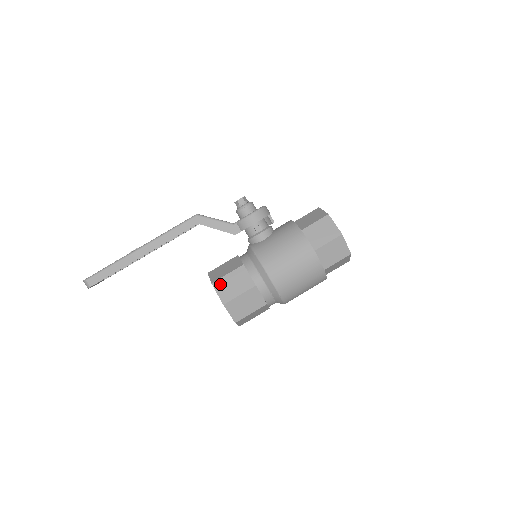
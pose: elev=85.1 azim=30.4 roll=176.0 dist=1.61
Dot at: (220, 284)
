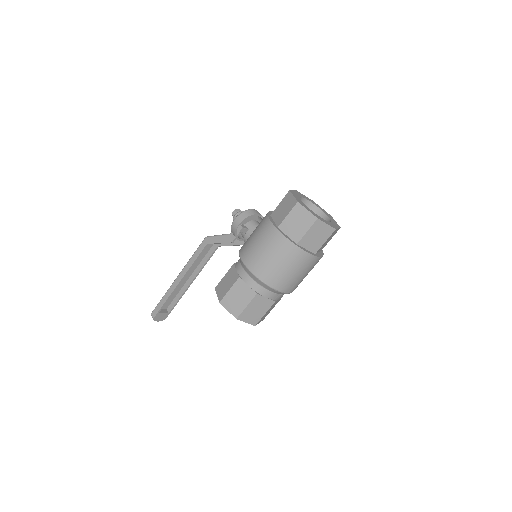
Dot at: (219, 286)
